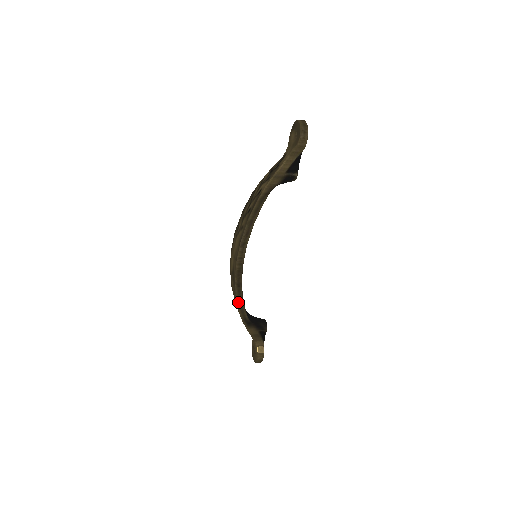
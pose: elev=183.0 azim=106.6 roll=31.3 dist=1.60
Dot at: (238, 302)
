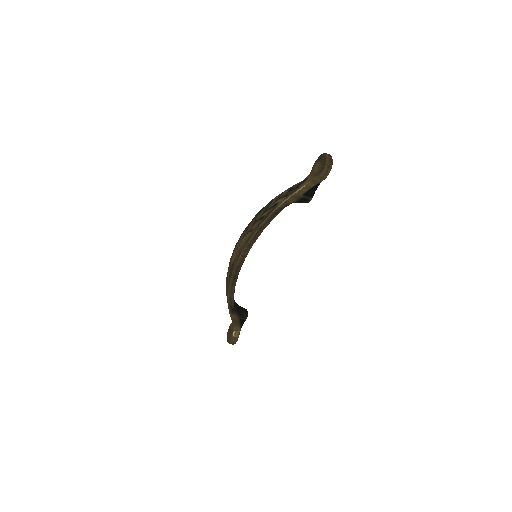
Dot at: (230, 291)
